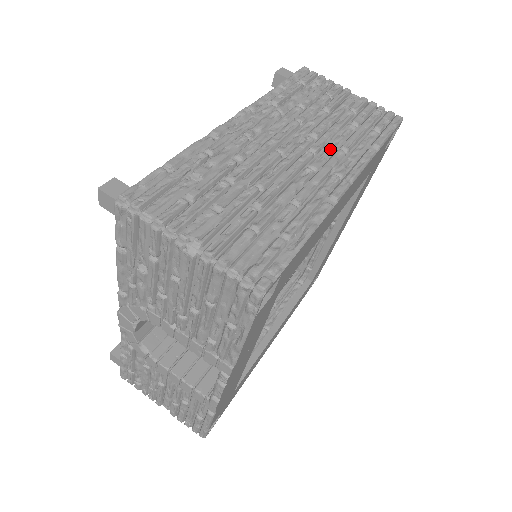
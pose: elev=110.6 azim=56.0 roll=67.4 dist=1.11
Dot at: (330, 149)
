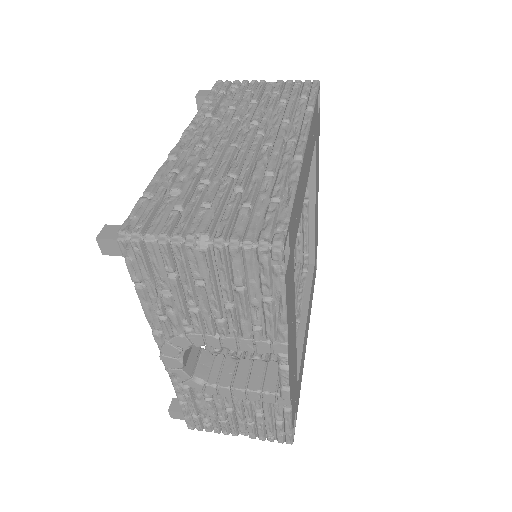
Dot at: (274, 126)
